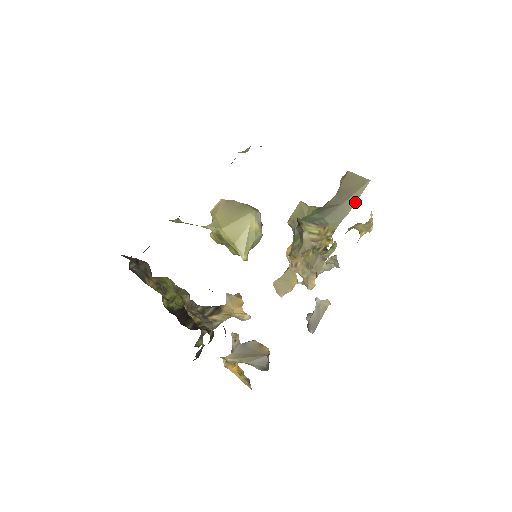
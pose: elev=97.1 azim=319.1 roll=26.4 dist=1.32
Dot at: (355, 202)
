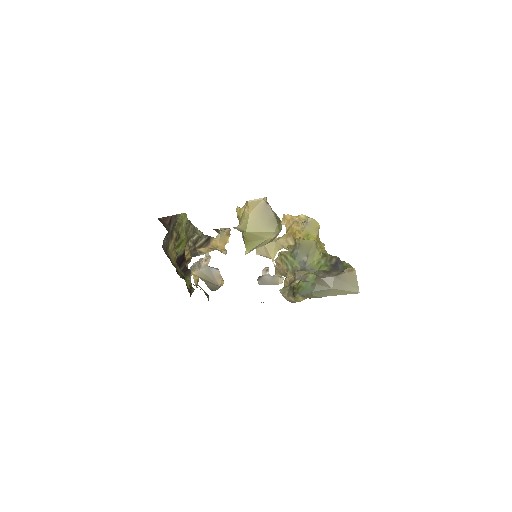
Dot at: occluded
